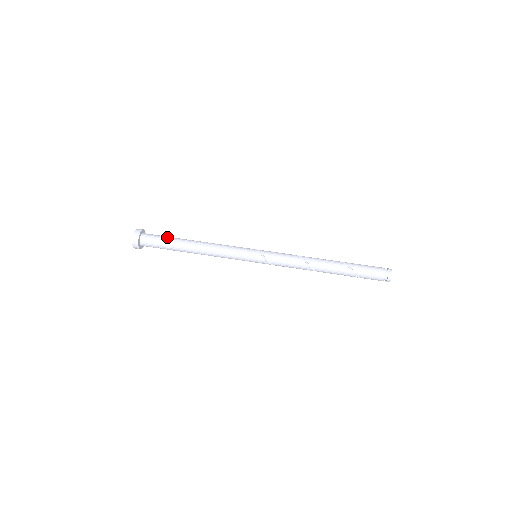
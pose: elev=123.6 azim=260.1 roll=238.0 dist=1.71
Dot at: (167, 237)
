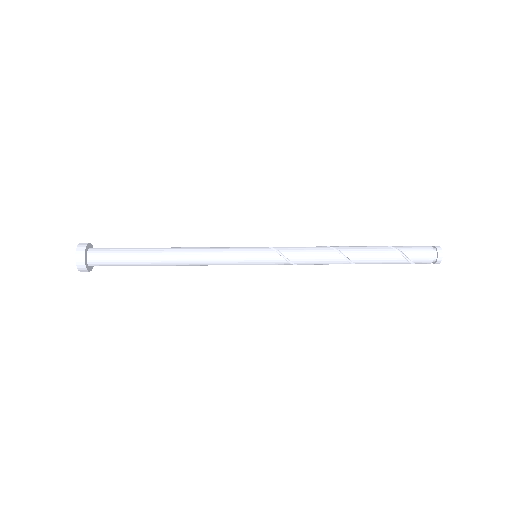
Dot at: occluded
